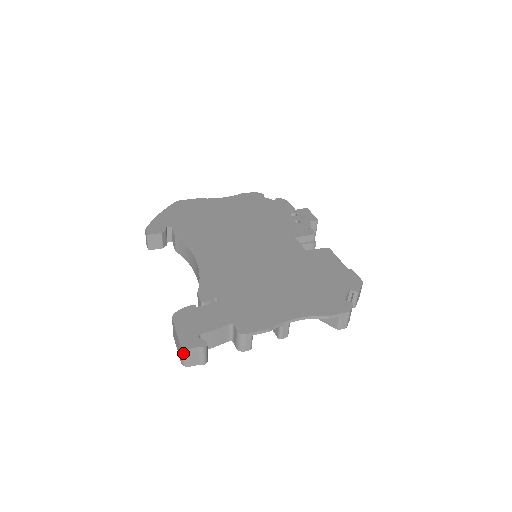
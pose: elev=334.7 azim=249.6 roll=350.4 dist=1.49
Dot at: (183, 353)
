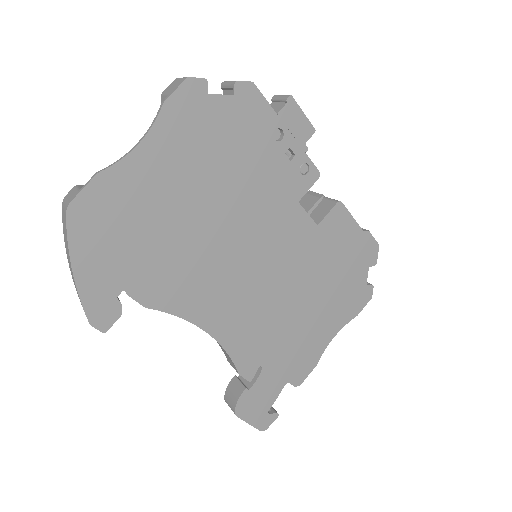
Dot at: occluded
